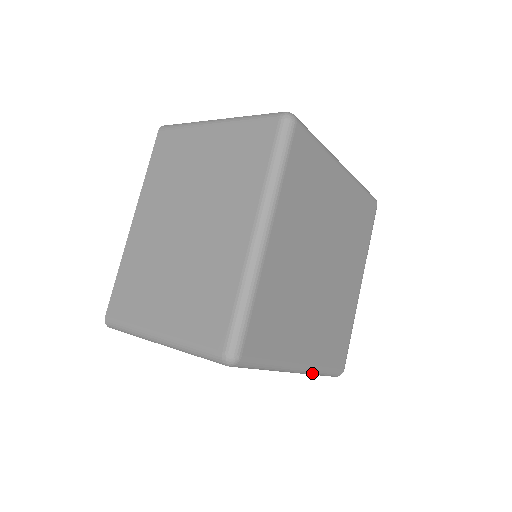
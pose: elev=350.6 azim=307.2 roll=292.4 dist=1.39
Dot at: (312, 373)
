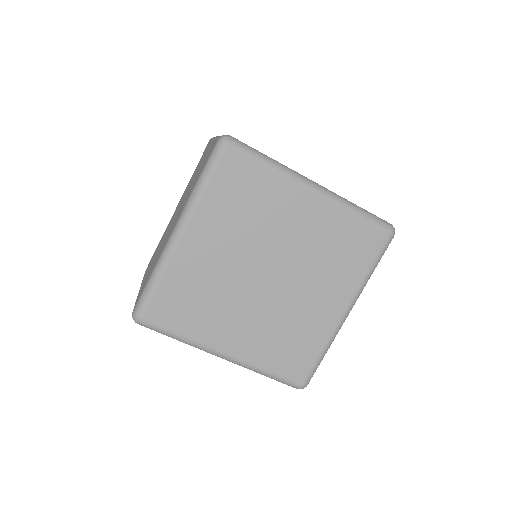
Dot at: (249, 369)
